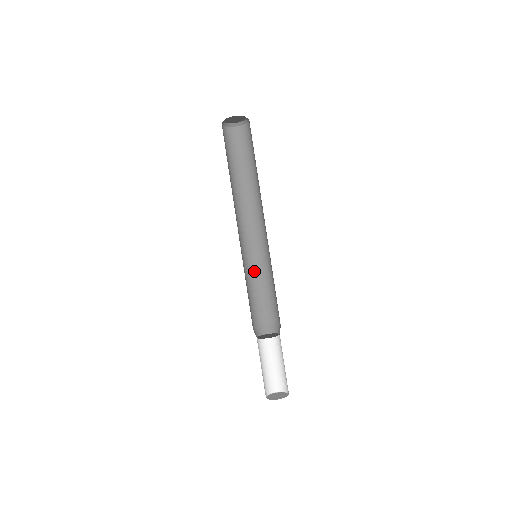
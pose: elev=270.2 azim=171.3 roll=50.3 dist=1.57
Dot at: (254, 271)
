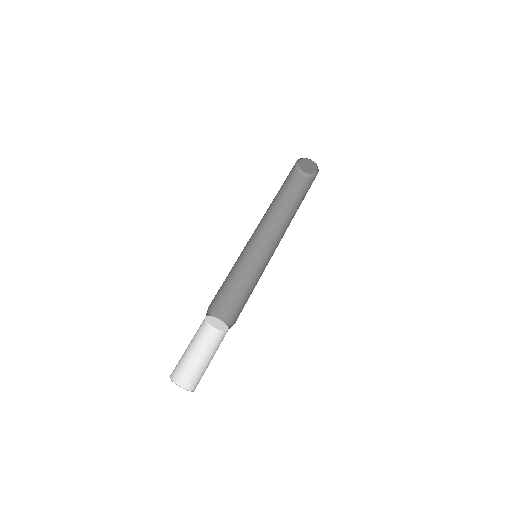
Dot at: (241, 270)
